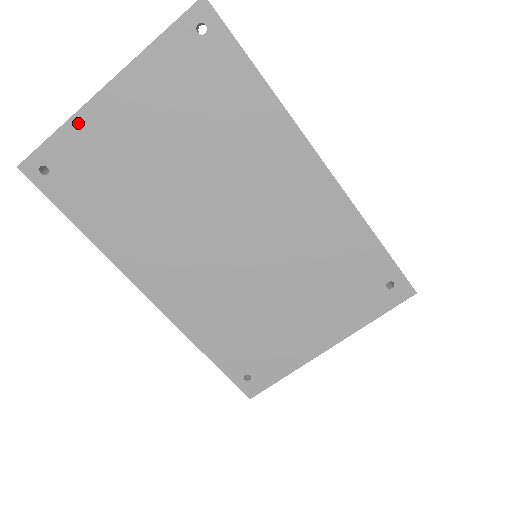
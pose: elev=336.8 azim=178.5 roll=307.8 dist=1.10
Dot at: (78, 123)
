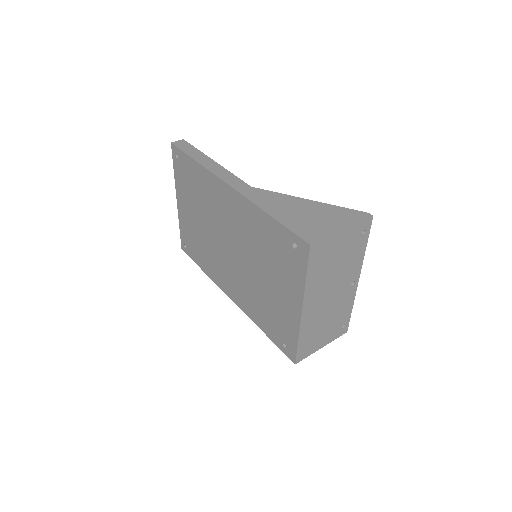
Dot at: (180, 220)
